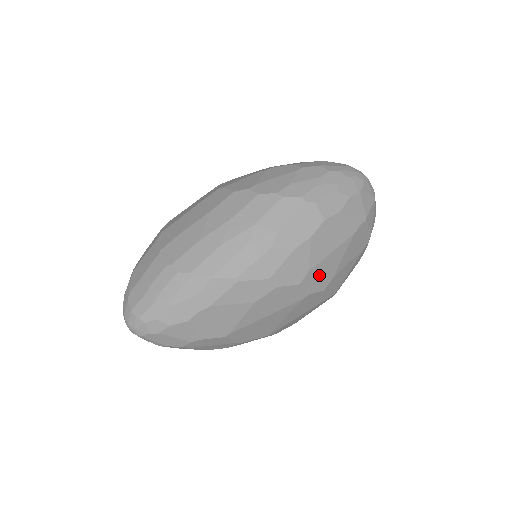
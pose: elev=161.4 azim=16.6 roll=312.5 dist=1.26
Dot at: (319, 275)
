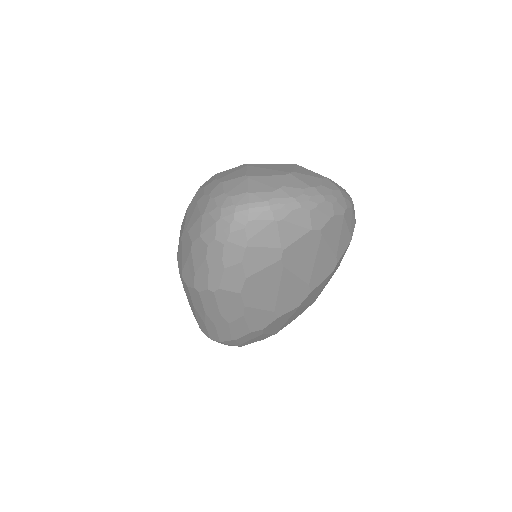
Dot at: (289, 300)
